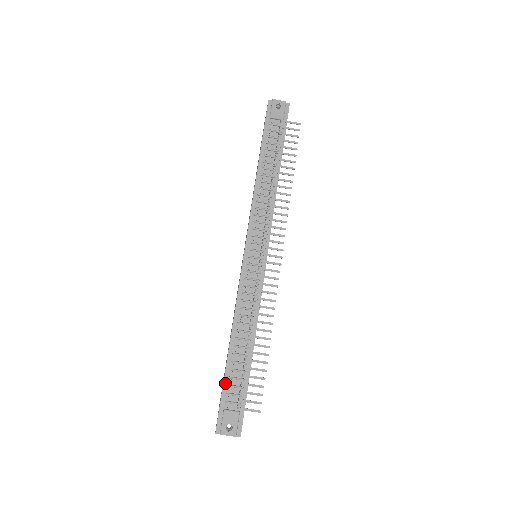
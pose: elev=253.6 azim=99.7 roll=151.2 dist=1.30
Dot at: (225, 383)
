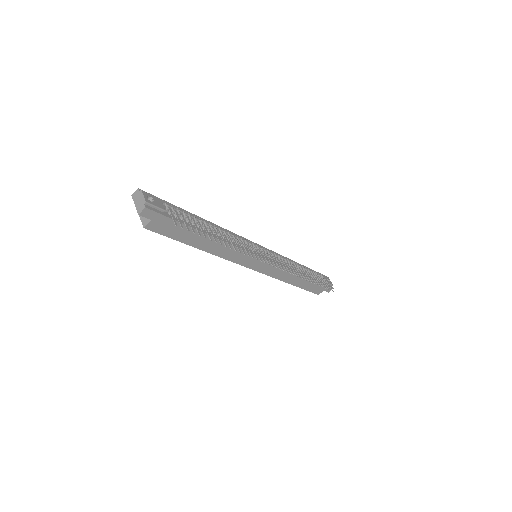
Dot at: (177, 207)
